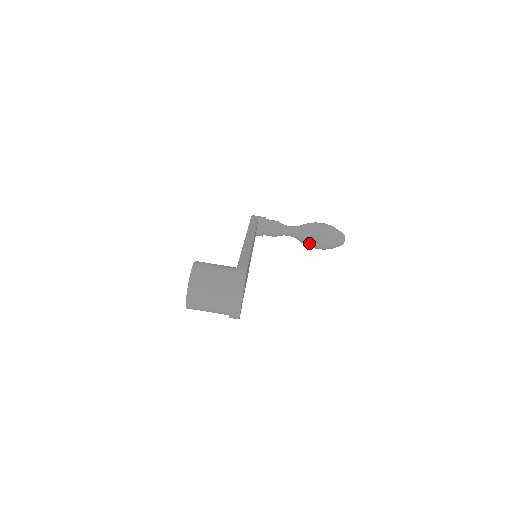
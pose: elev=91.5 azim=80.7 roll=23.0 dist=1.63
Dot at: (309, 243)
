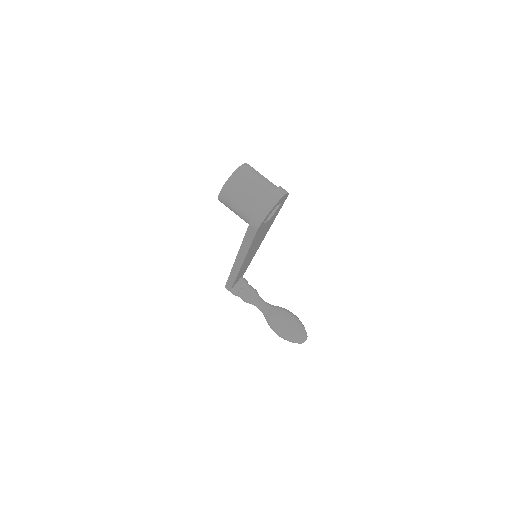
Dot at: (277, 319)
